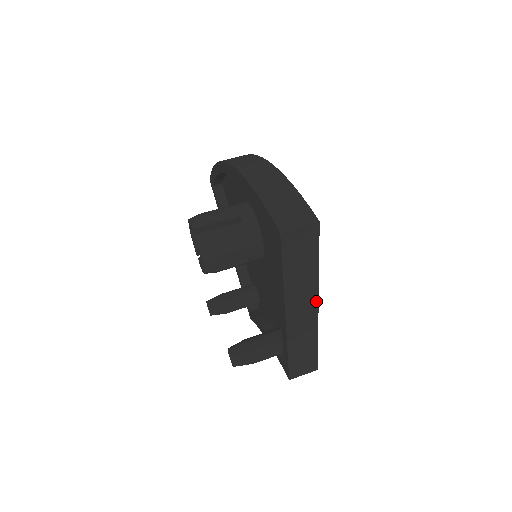
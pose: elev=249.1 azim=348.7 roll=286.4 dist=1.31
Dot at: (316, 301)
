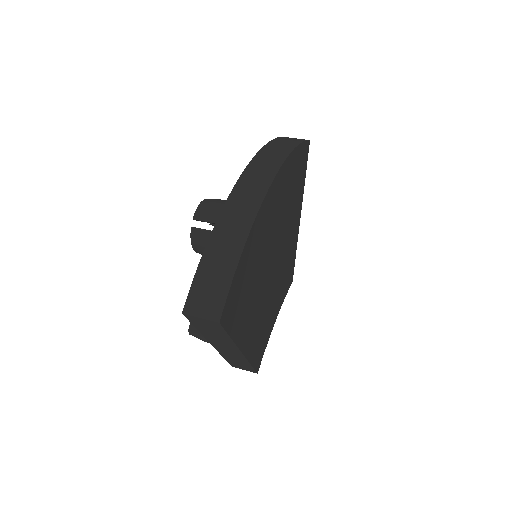
Dot at: (238, 350)
